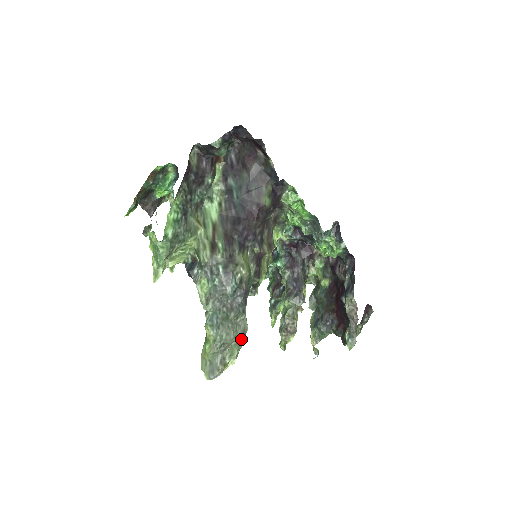
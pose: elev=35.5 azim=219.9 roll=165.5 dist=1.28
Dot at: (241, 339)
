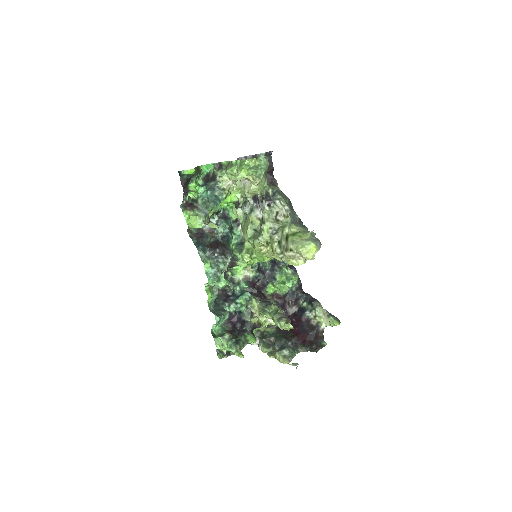
Dot at: occluded
